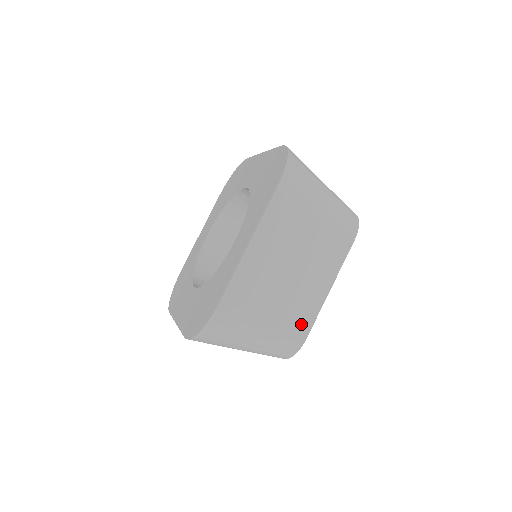
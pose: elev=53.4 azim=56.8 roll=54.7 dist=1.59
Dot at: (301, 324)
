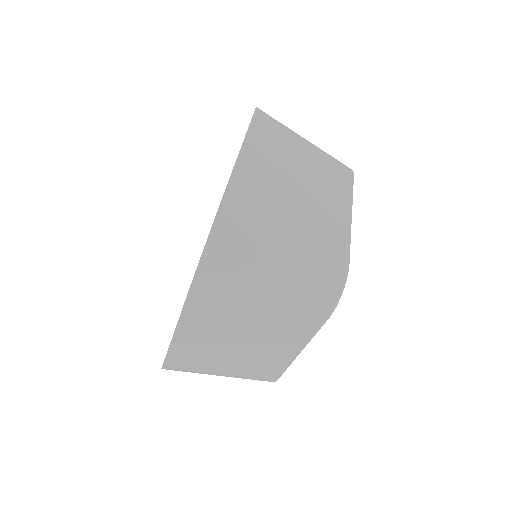
Dot at: (334, 244)
